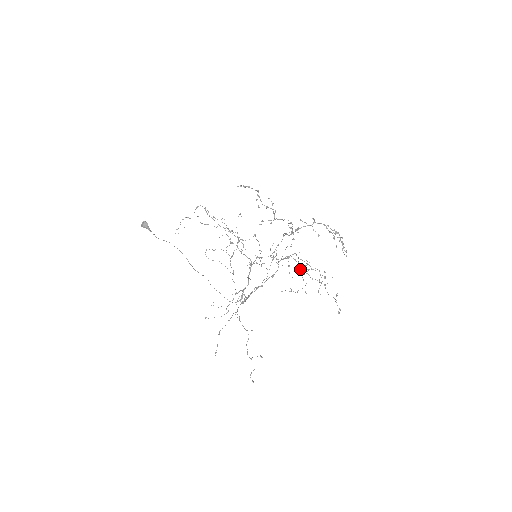
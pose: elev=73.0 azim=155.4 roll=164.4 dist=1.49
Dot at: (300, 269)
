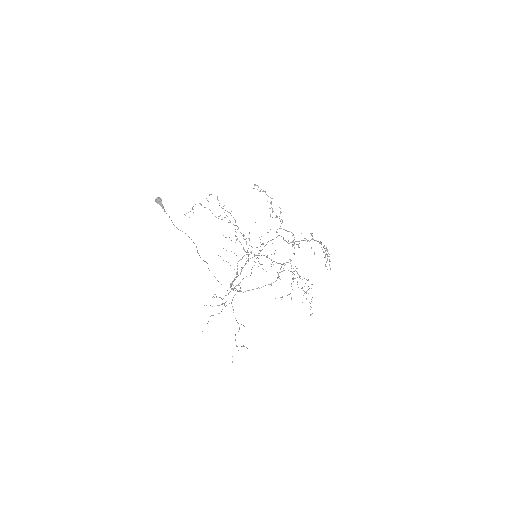
Dot at: (293, 281)
